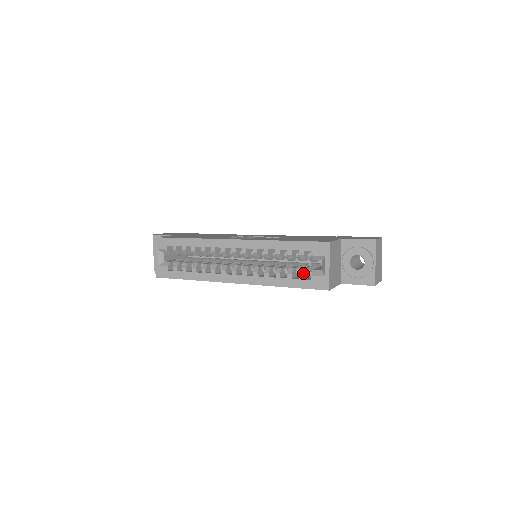
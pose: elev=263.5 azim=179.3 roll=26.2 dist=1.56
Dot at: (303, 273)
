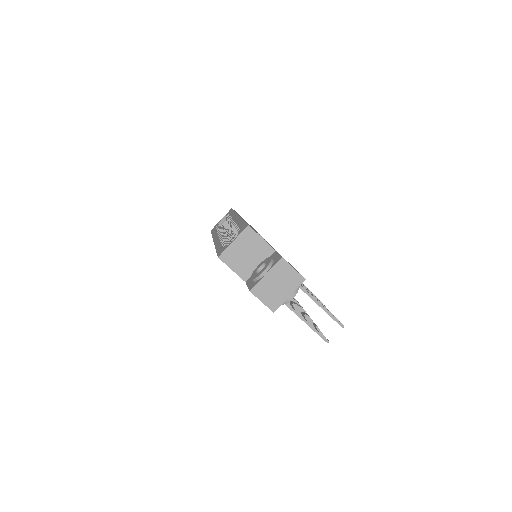
Dot at: (227, 243)
